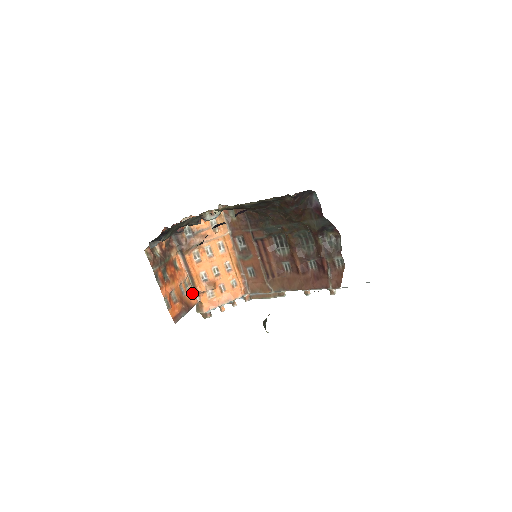
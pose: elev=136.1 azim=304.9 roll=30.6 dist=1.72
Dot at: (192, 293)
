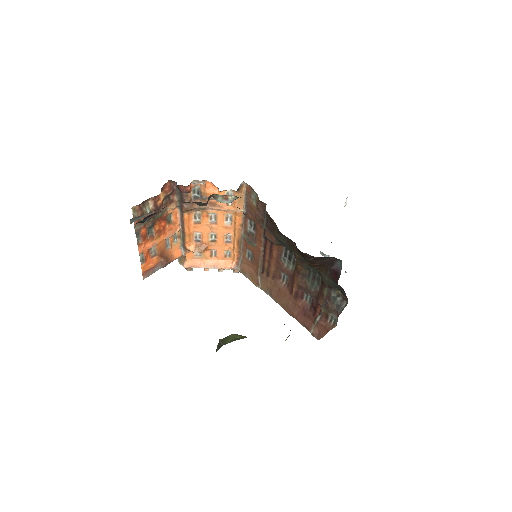
Dot at: (179, 245)
